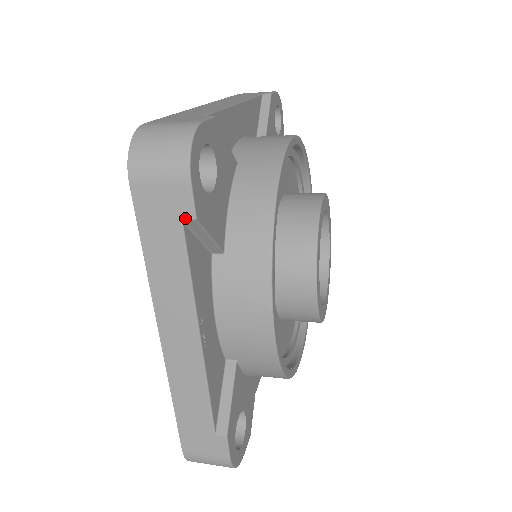
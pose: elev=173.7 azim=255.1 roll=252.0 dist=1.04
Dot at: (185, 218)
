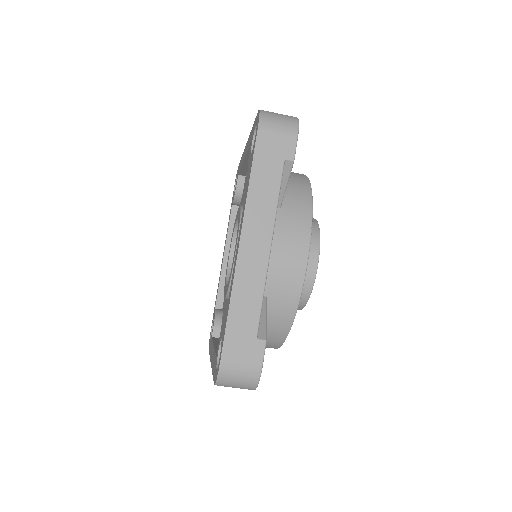
Dot at: occluded
